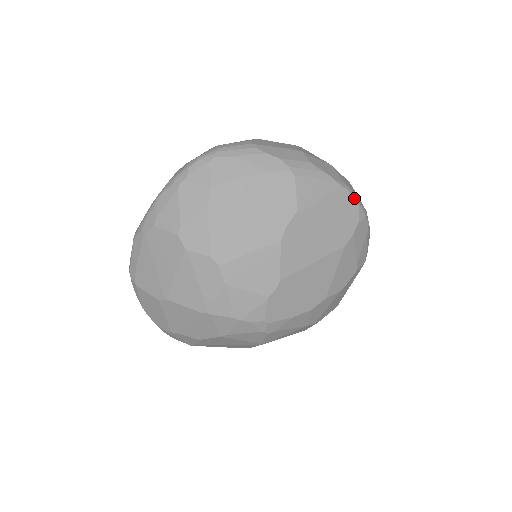
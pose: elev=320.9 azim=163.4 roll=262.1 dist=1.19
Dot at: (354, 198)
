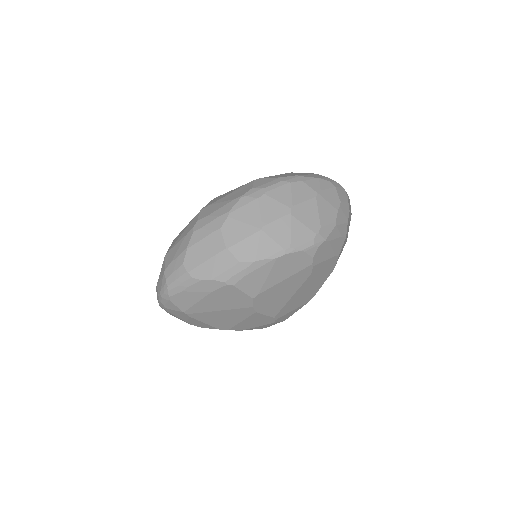
Dot at: (296, 252)
